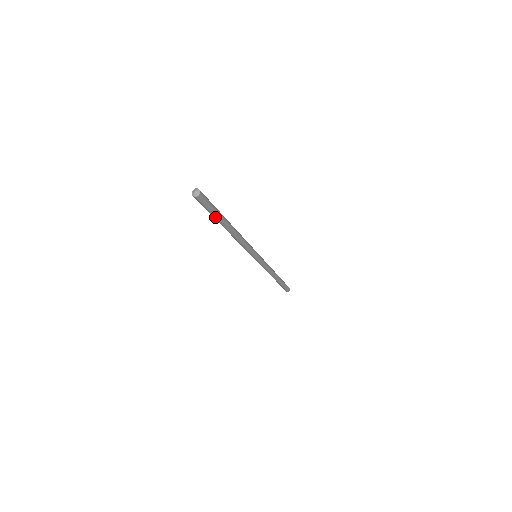
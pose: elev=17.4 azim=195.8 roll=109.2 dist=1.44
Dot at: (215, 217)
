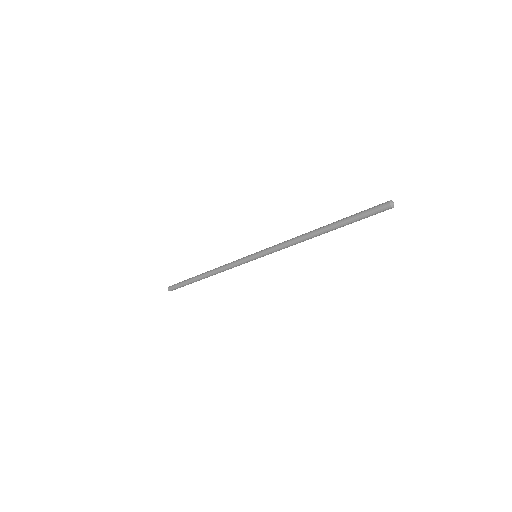
Dot at: (350, 222)
